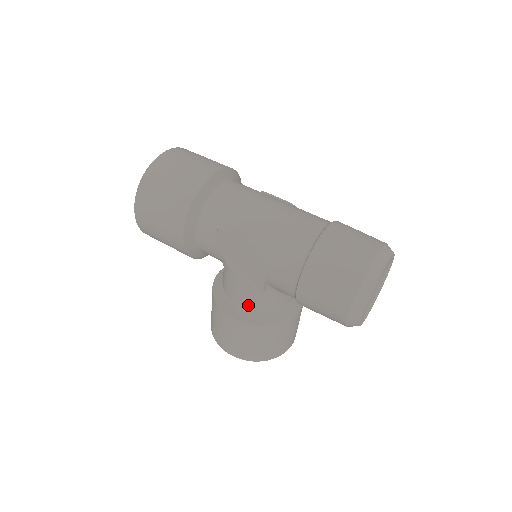
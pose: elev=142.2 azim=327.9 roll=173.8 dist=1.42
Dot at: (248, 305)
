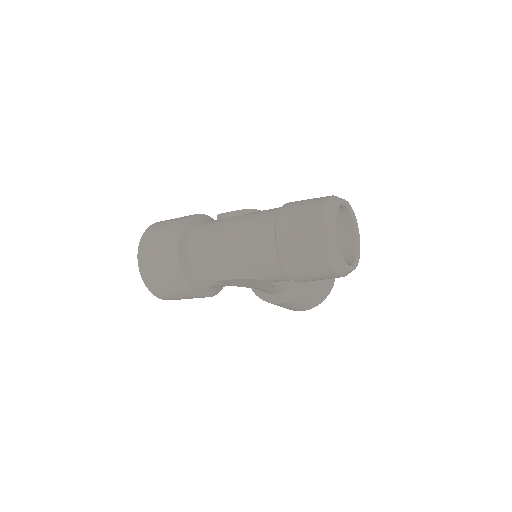
Dot at: (280, 291)
